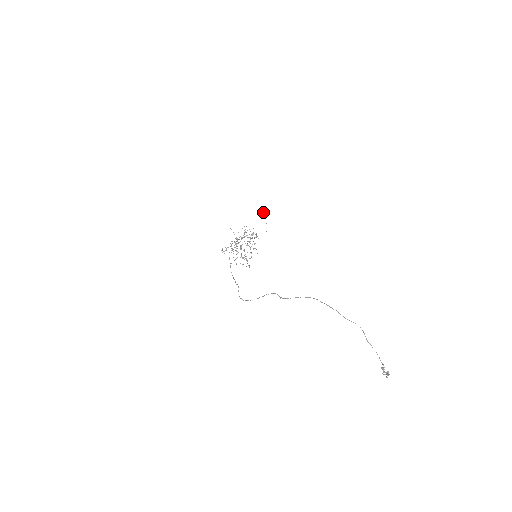
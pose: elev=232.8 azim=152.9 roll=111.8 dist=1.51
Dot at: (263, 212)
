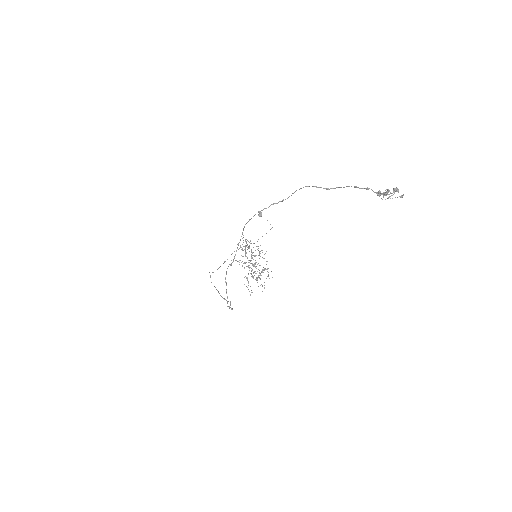
Dot at: (260, 216)
